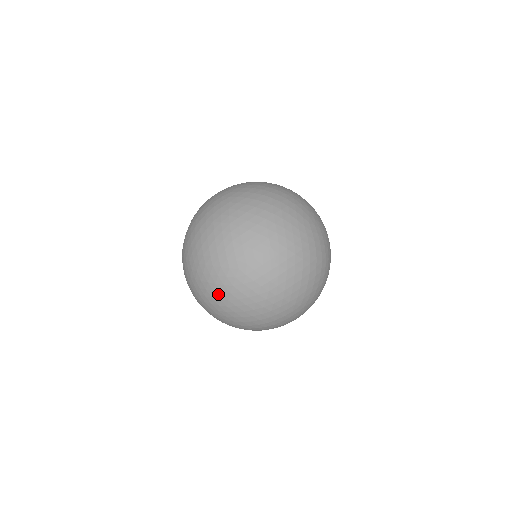
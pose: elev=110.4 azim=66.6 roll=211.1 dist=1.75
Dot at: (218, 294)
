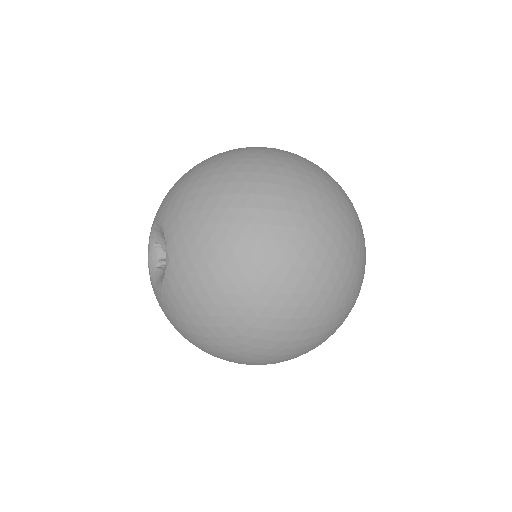
Dot at: (266, 157)
